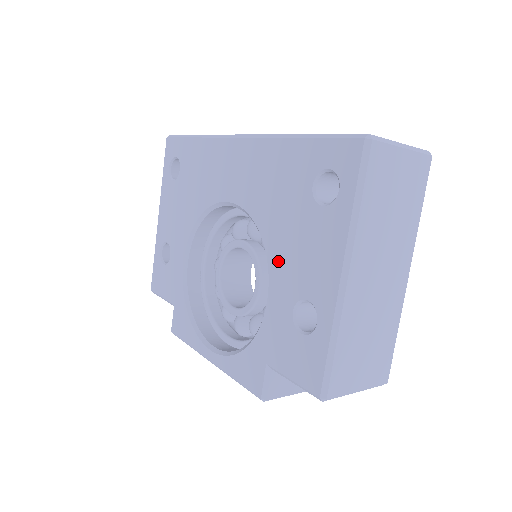
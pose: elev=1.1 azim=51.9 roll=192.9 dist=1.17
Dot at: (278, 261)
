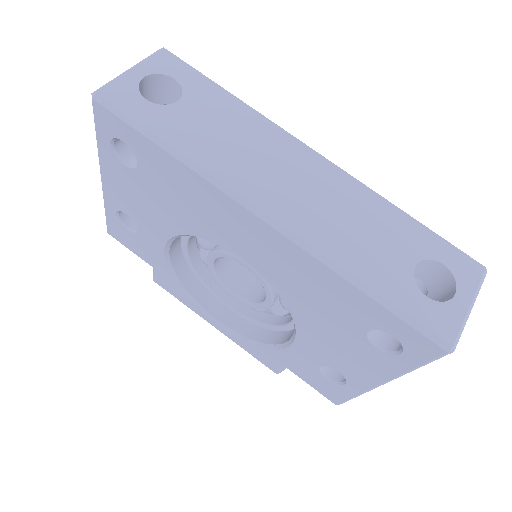
Dot at: (310, 337)
